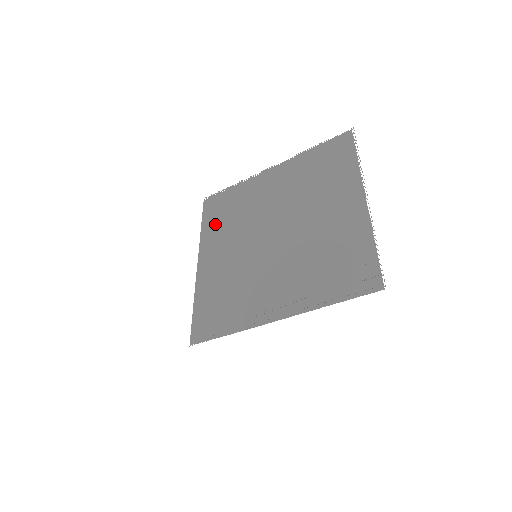
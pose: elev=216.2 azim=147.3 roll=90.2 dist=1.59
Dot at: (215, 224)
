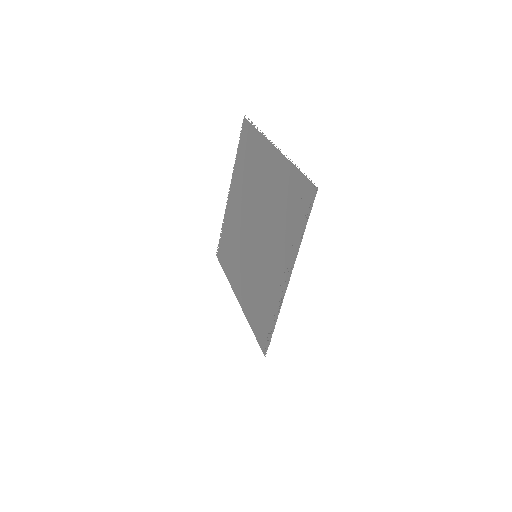
Dot at: (229, 264)
